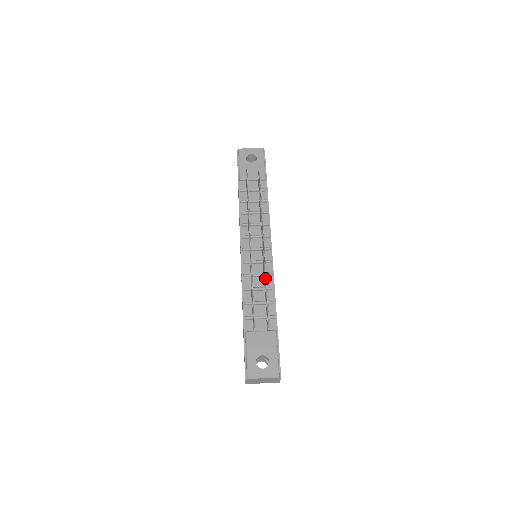
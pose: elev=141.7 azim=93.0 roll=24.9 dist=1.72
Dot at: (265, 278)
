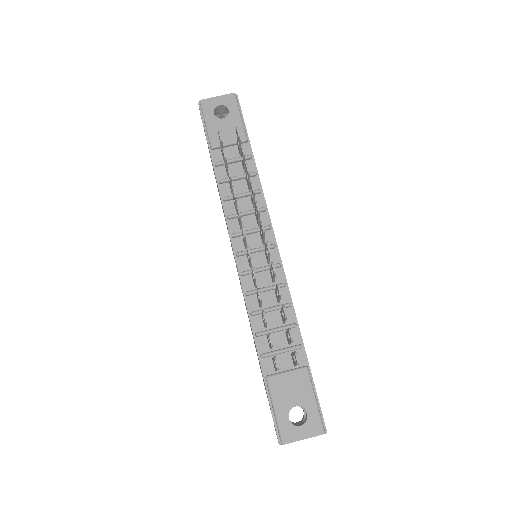
Dot at: (279, 298)
